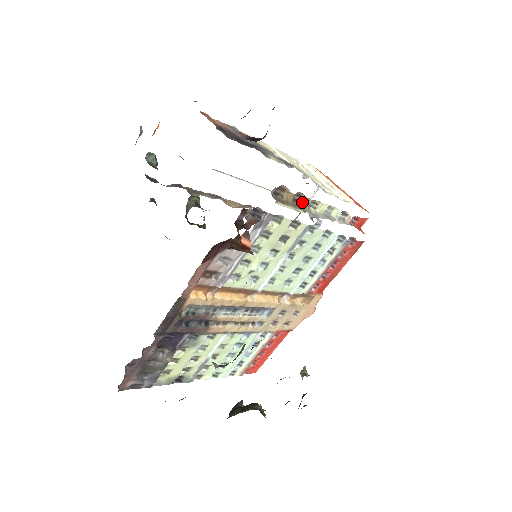
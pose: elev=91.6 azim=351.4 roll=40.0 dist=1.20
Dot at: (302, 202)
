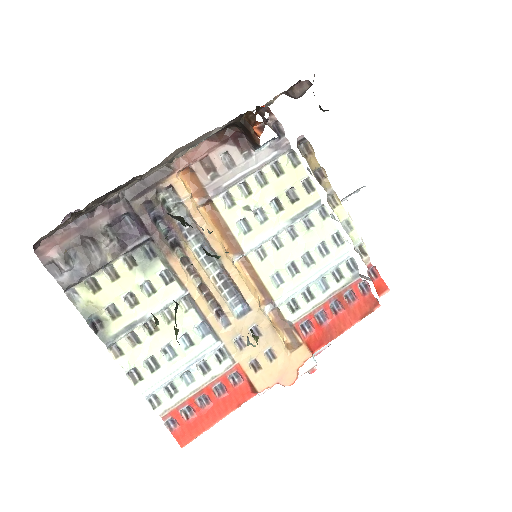
Dot at: (323, 183)
